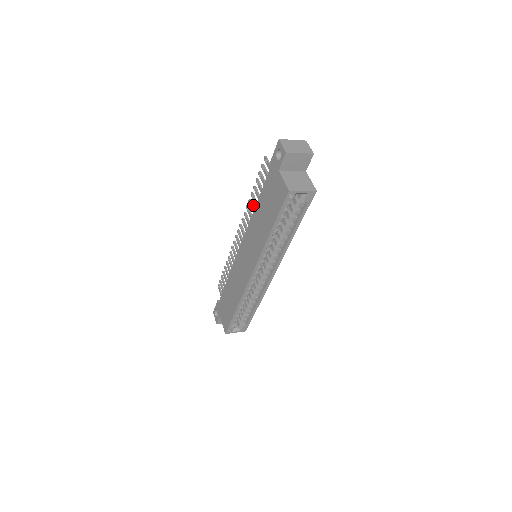
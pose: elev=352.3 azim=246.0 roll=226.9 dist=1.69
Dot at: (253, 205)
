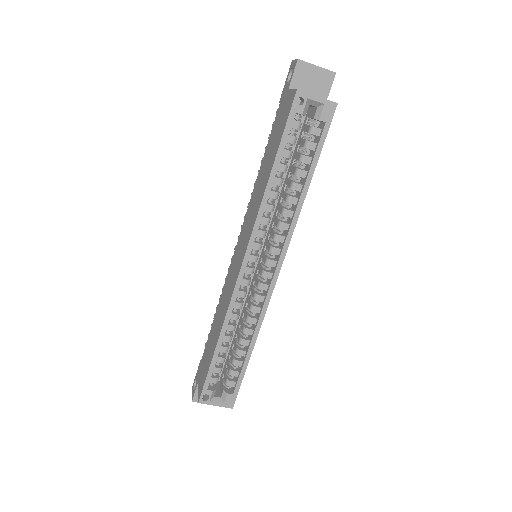
Dot at: occluded
